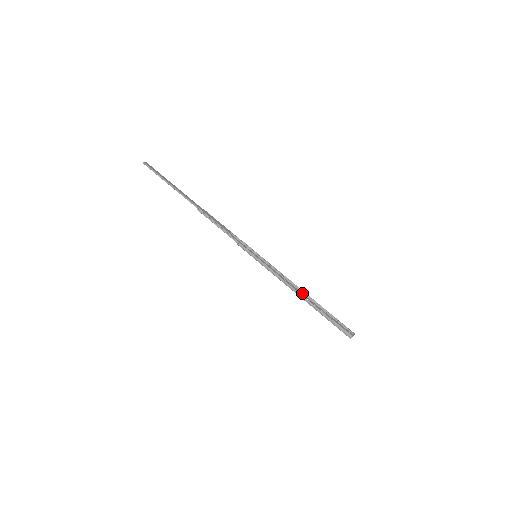
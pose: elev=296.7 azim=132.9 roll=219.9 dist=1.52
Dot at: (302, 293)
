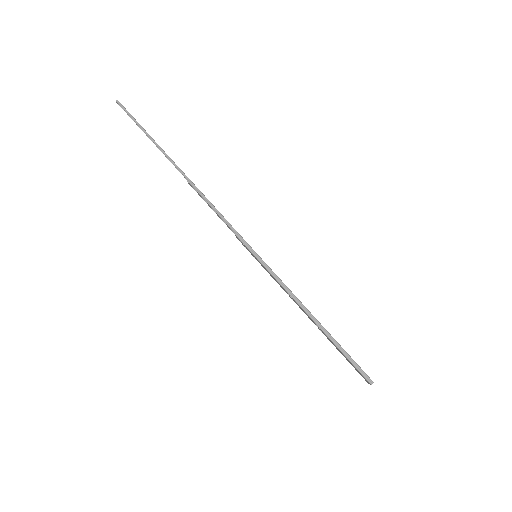
Dot at: occluded
